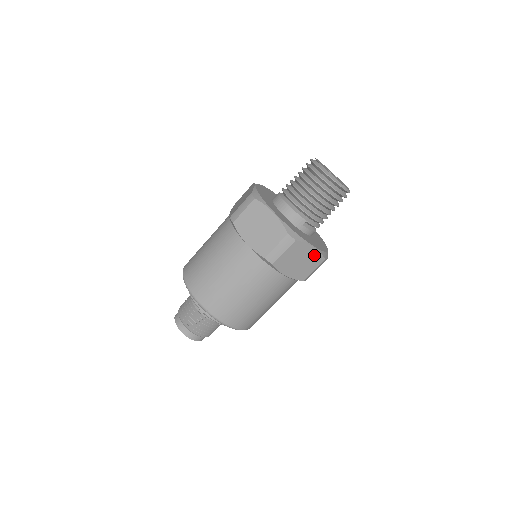
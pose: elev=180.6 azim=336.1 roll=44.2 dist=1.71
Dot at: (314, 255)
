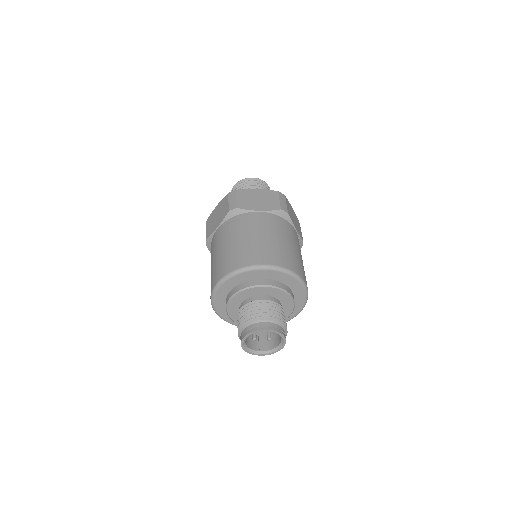
Dot at: (295, 216)
